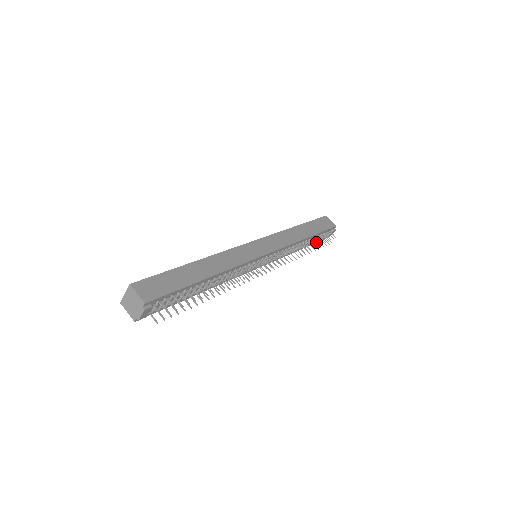
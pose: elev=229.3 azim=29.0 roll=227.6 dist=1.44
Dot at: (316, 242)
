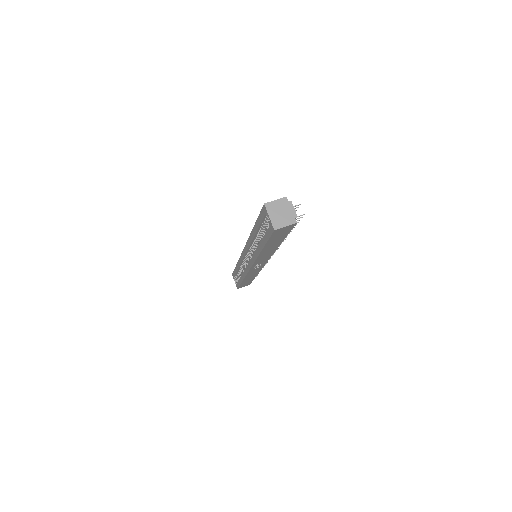
Dot at: occluded
